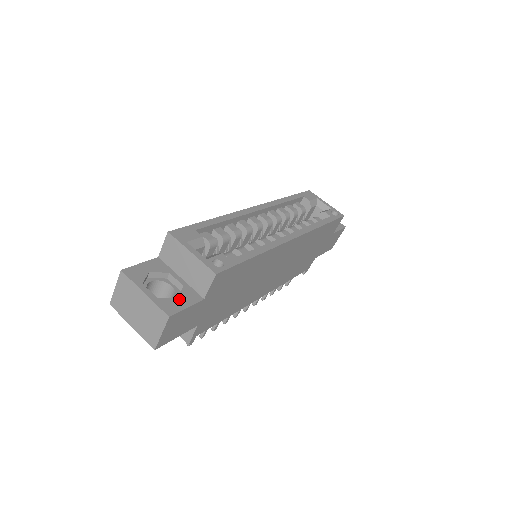
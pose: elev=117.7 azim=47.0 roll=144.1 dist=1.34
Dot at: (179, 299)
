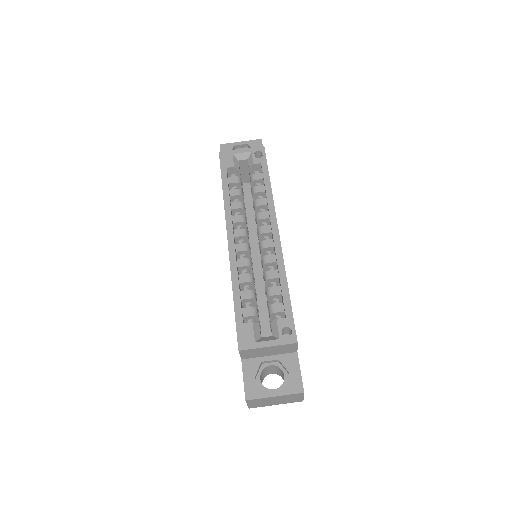
Dot at: (290, 373)
